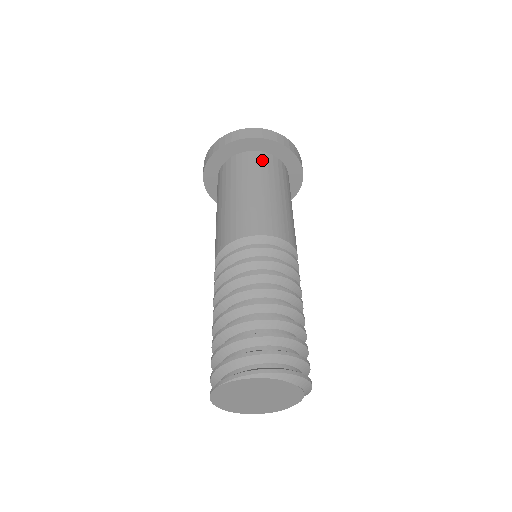
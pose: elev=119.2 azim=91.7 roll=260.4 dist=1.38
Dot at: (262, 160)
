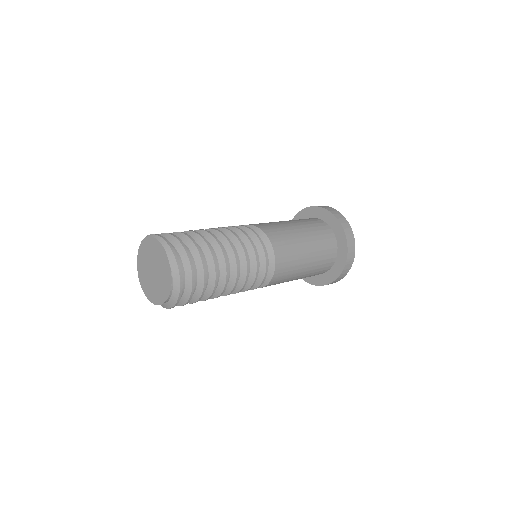
Dot at: (319, 223)
